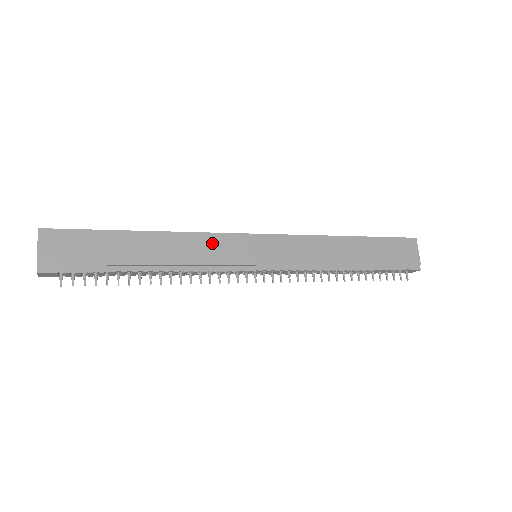
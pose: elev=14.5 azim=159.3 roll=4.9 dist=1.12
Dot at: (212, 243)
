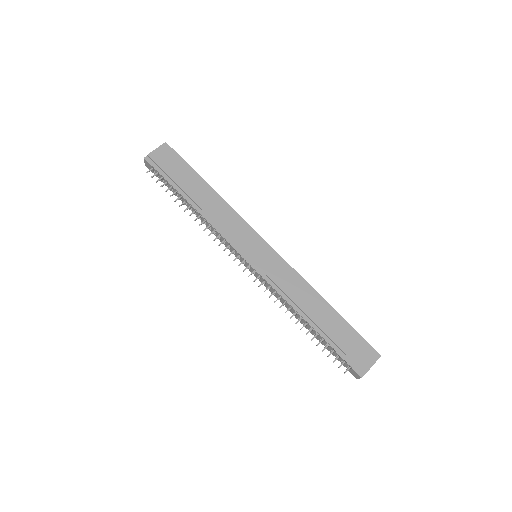
Dot at: (237, 223)
